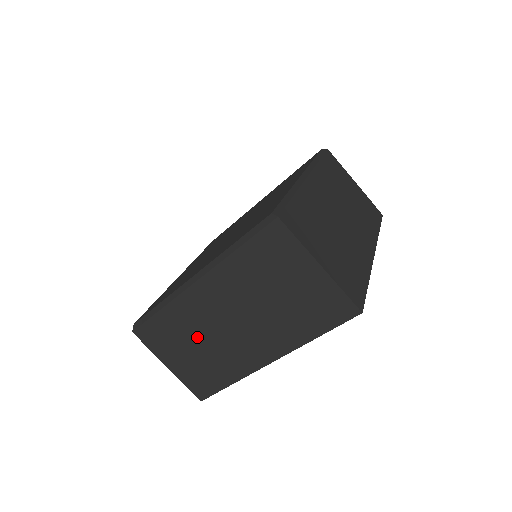
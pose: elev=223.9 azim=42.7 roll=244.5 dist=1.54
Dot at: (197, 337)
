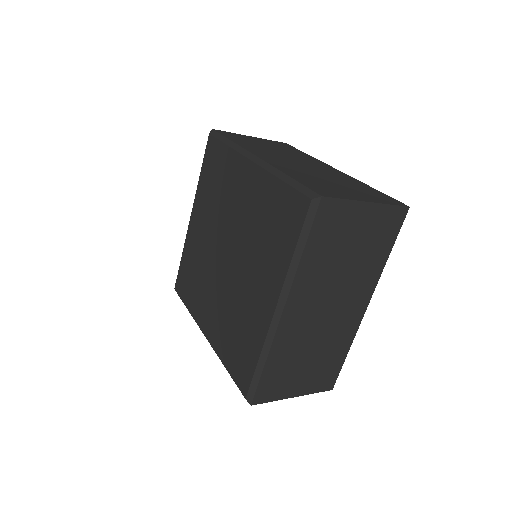
Dot at: (306, 349)
